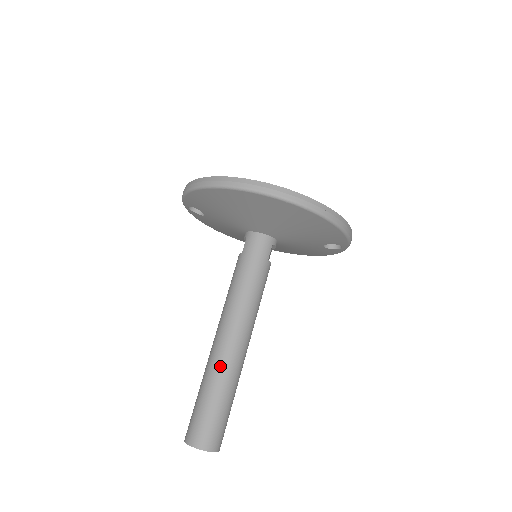
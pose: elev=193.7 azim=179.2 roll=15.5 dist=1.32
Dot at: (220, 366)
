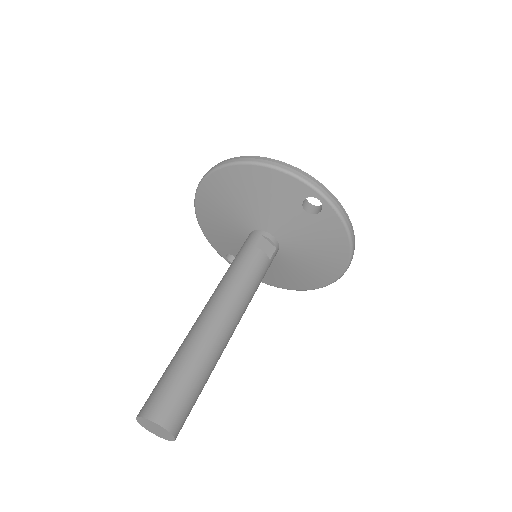
Dot at: (185, 338)
